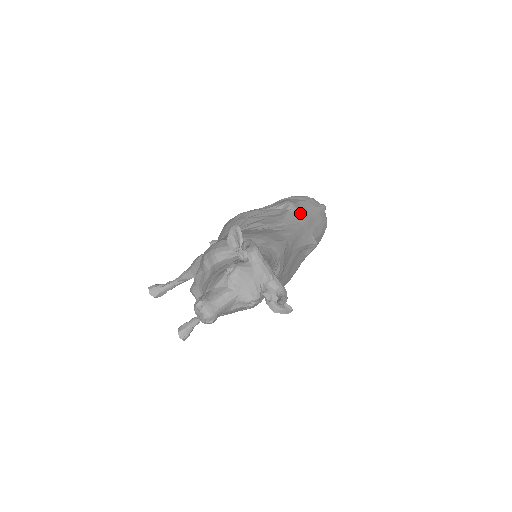
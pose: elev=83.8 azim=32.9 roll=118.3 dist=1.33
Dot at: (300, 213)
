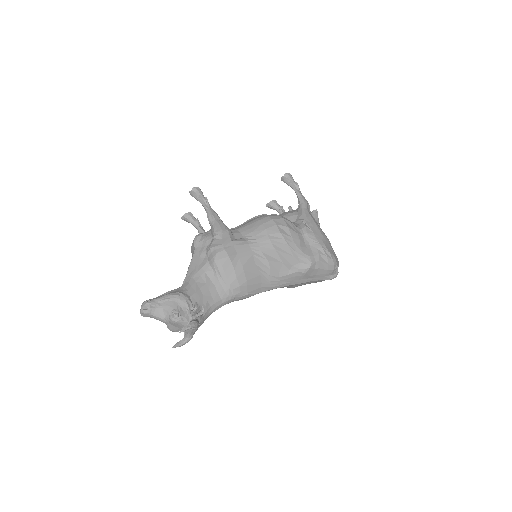
Dot at: (304, 277)
